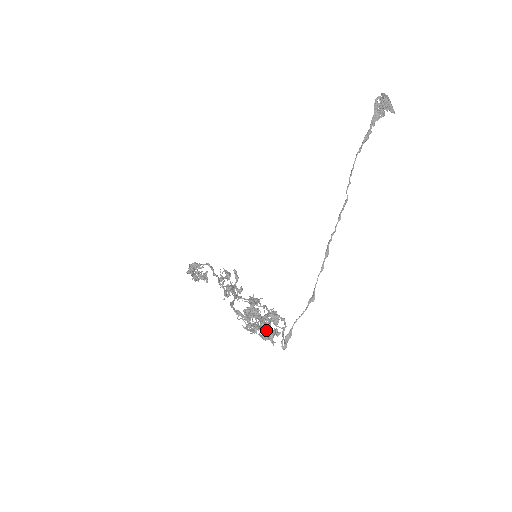
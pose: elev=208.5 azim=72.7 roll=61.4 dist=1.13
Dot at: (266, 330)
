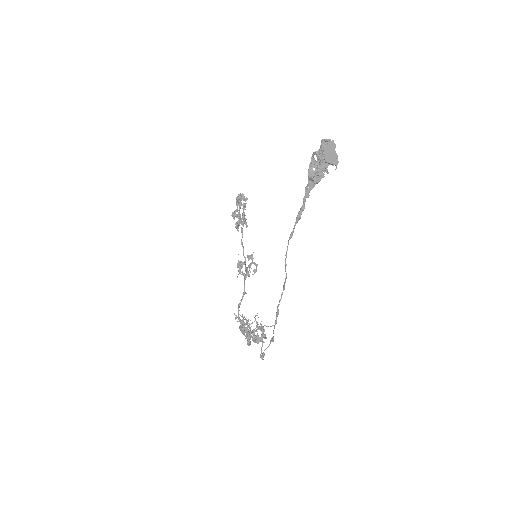
Dot at: (254, 341)
